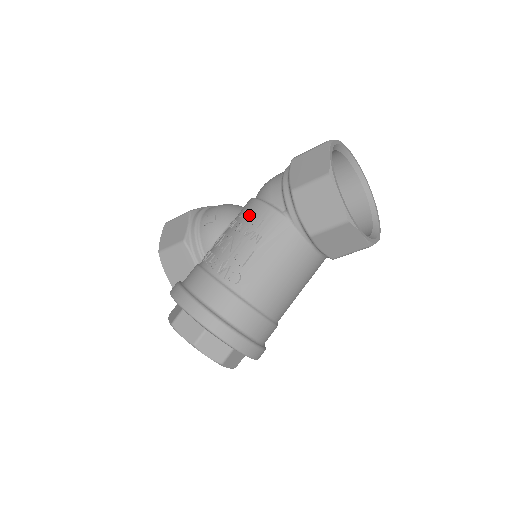
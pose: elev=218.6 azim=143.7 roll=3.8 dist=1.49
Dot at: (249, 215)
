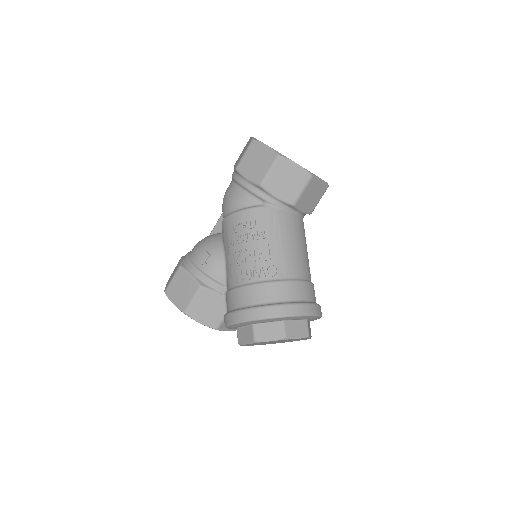
Dot at: (241, 225)
